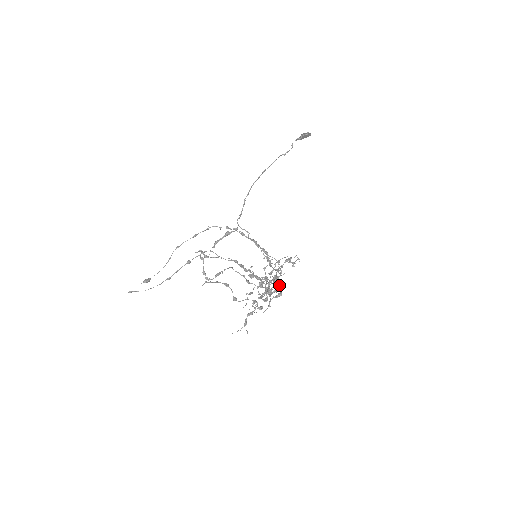
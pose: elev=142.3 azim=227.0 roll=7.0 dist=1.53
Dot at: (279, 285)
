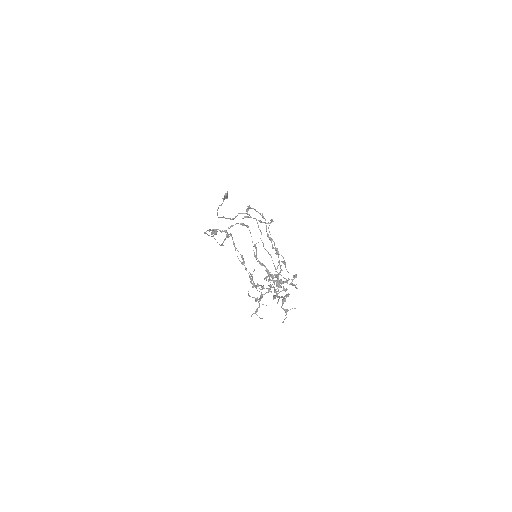
Dot at: occluded
